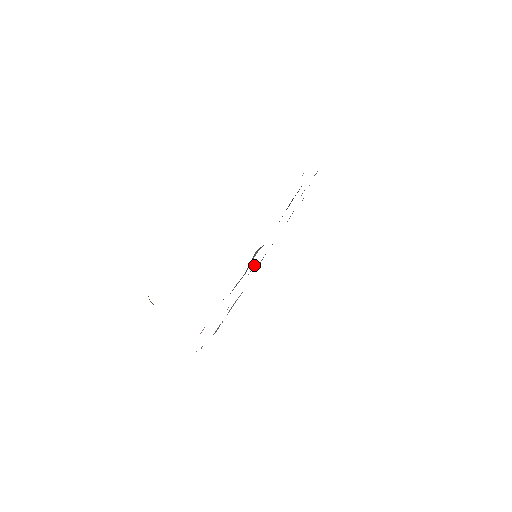
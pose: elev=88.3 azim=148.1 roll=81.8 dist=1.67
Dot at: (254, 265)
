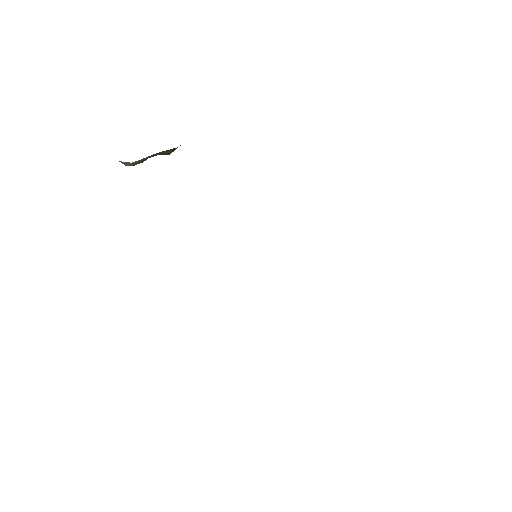
Dot at: occluded
